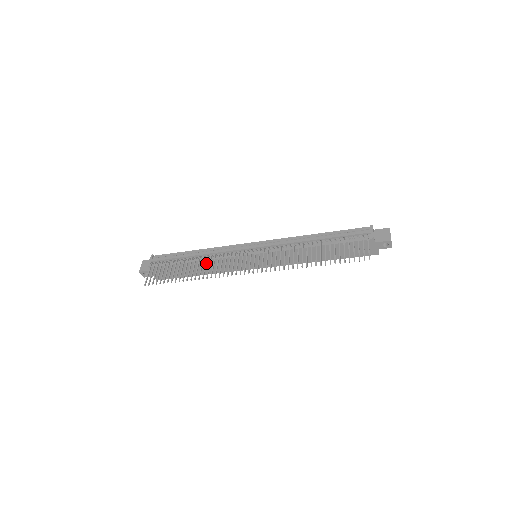
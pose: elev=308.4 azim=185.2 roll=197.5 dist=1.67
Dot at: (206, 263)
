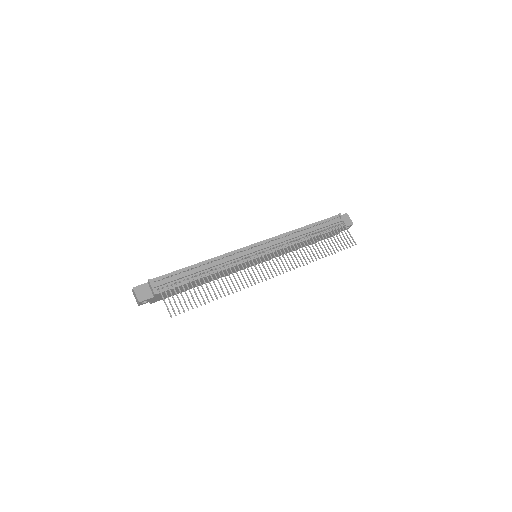
Dot at: (225, 276)
